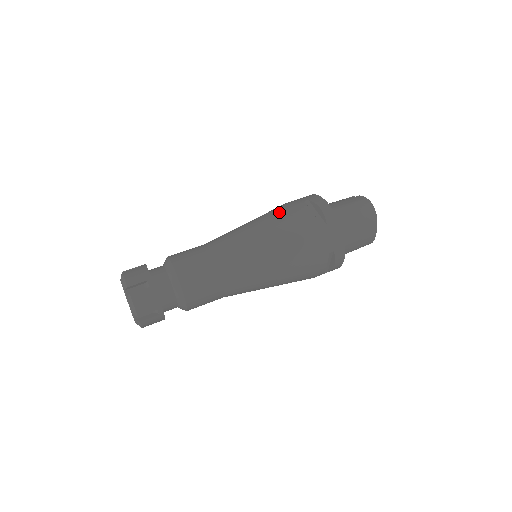
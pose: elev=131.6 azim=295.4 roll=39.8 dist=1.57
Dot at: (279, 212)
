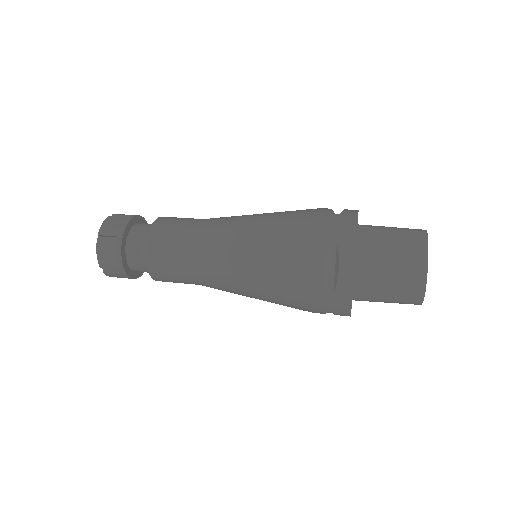
Dot at: occluded
